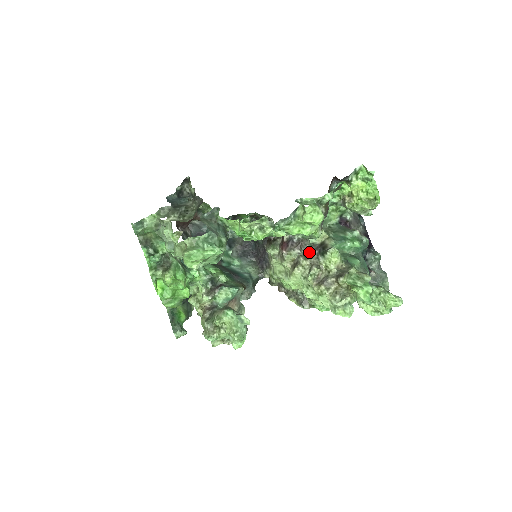
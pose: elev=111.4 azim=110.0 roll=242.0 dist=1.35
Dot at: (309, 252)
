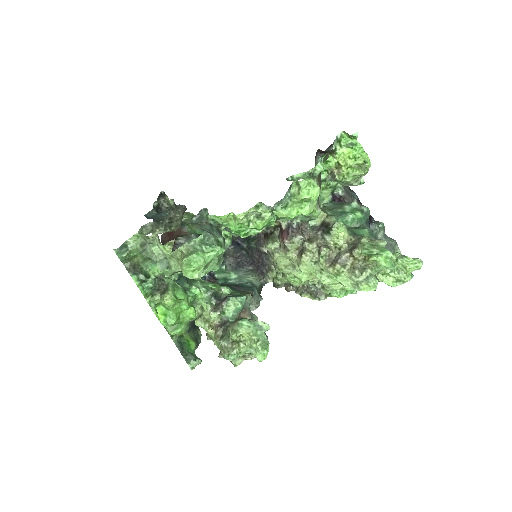
Dot at: (312, 235)
